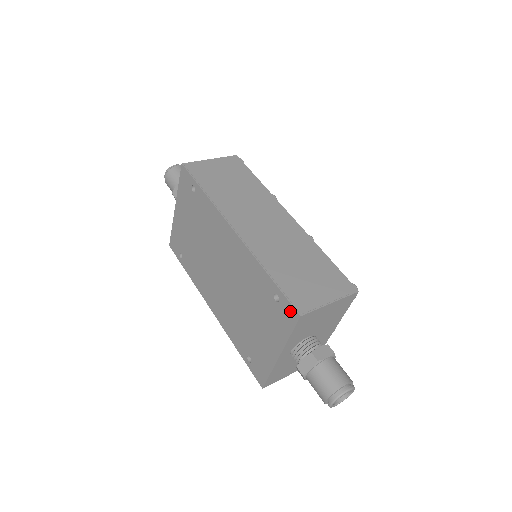
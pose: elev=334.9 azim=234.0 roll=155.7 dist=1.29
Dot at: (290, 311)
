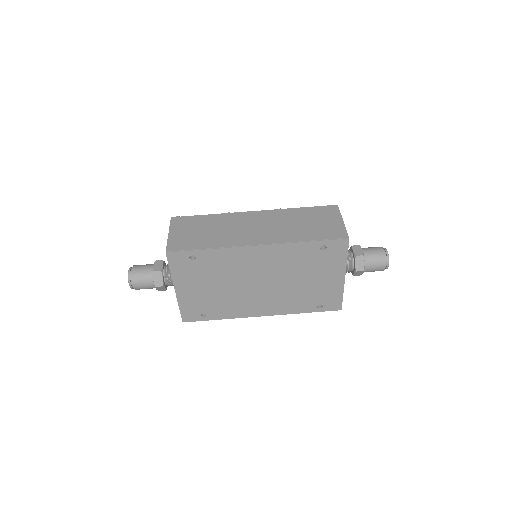
Dot at: (339, 244)
